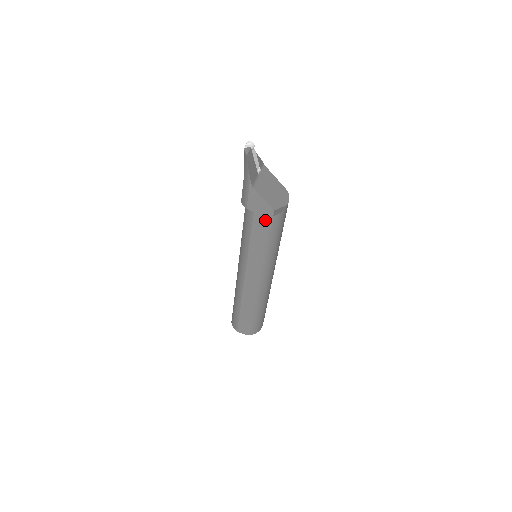
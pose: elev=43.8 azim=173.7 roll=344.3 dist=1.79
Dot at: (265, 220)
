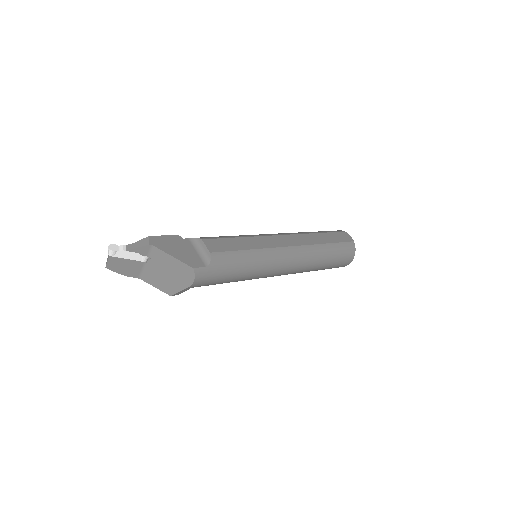
Dot at: occluded
